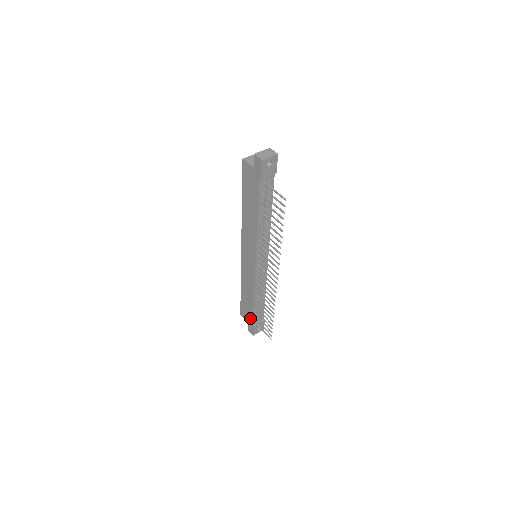
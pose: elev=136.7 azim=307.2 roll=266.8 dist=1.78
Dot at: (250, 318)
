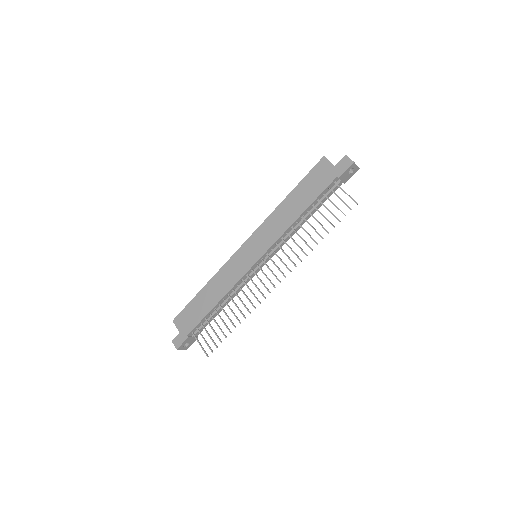
Dot at: (191, 325)
